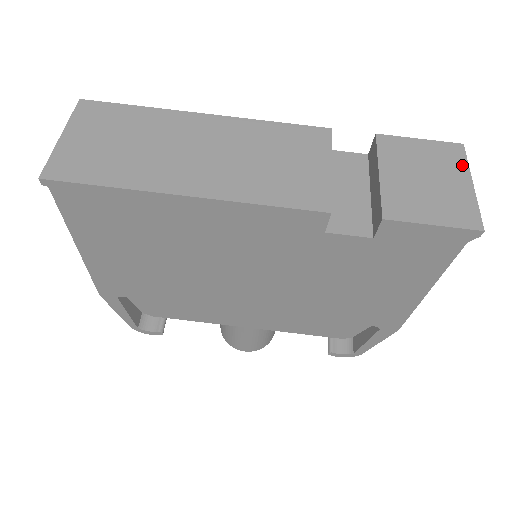
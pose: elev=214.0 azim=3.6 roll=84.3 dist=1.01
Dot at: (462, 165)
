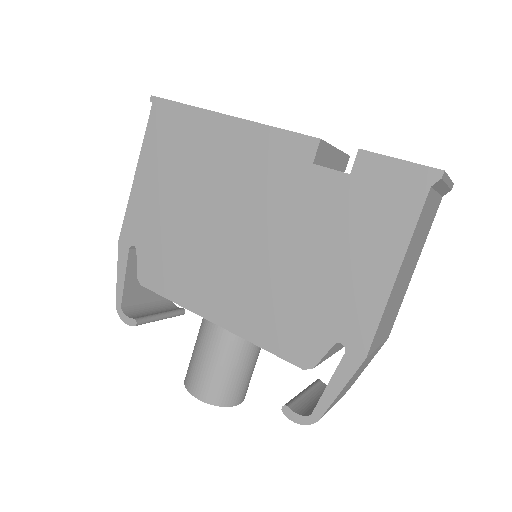
Dot at: occluded
